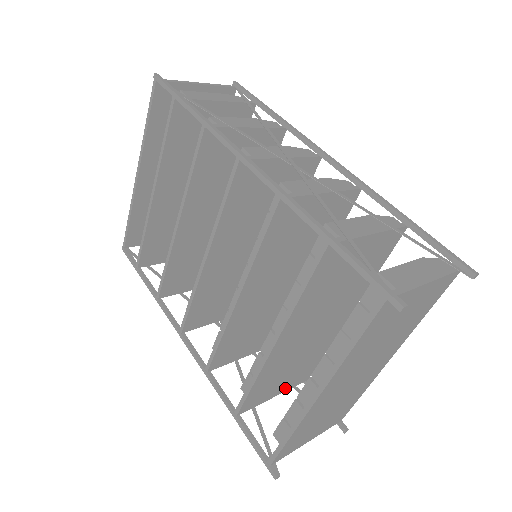
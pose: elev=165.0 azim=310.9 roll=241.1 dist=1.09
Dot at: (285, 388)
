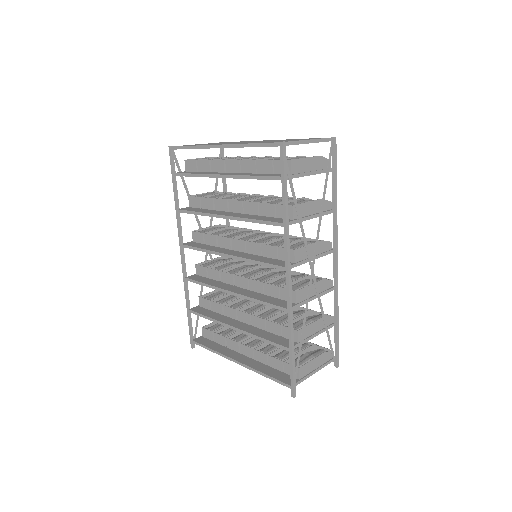
Dot at: occluded
